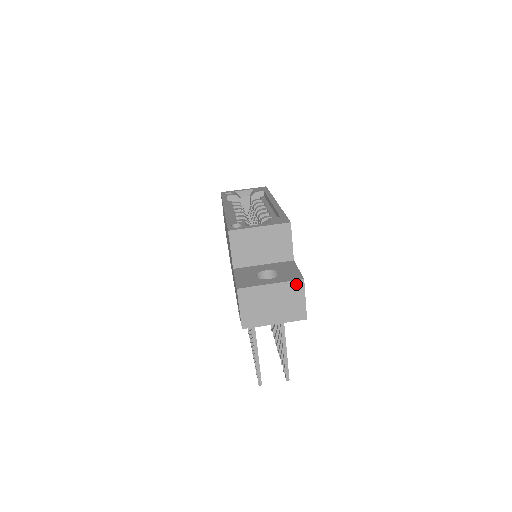
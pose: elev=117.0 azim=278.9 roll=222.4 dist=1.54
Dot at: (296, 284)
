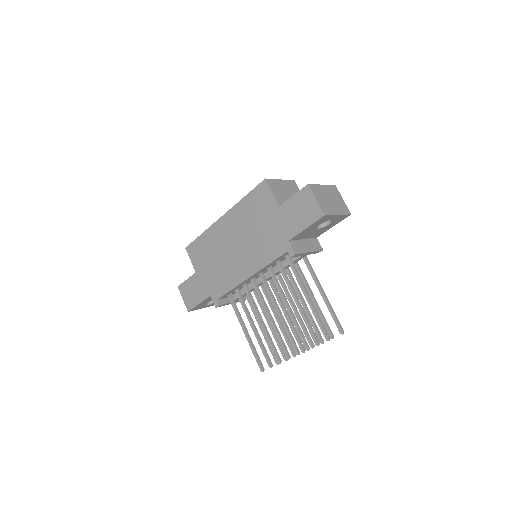
Dot at: (334, 188)
